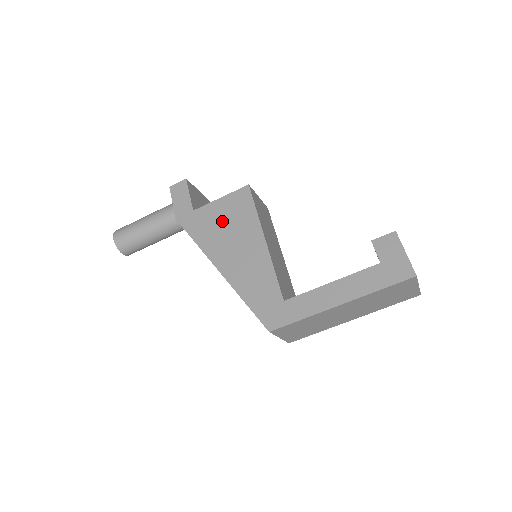
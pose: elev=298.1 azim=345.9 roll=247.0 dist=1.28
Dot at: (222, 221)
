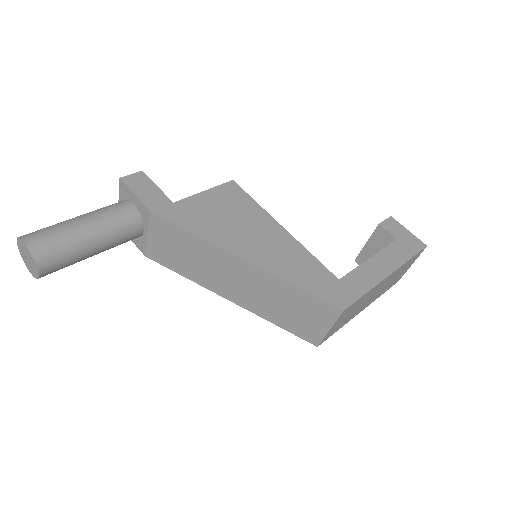
Dot at: (221, 212)
